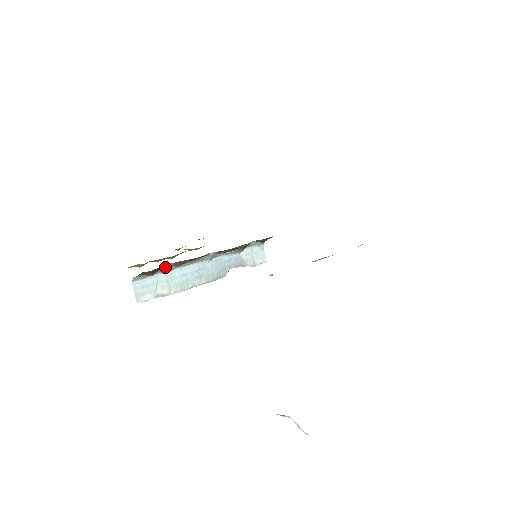
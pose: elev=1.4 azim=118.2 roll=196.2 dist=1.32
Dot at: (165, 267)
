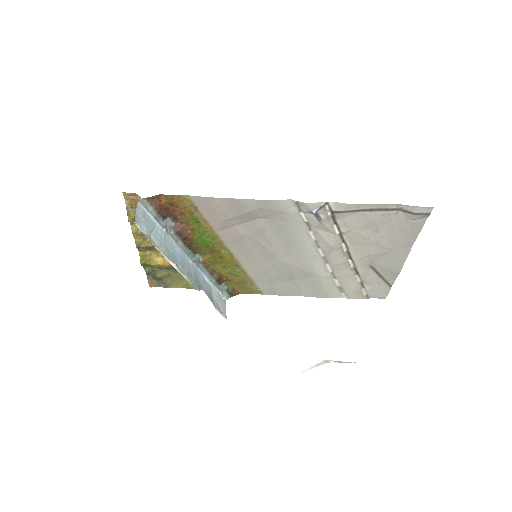
Dot at: (166, 222)
